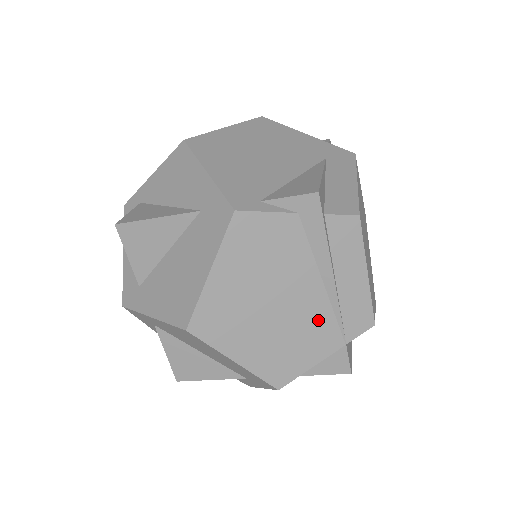
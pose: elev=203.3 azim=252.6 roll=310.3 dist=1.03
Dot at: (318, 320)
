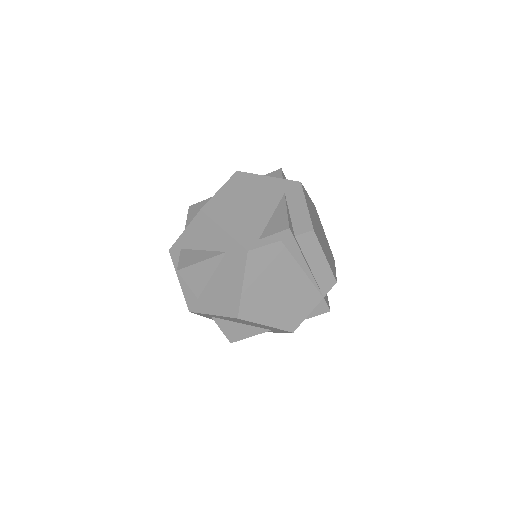
Dot at: (305, 290)
